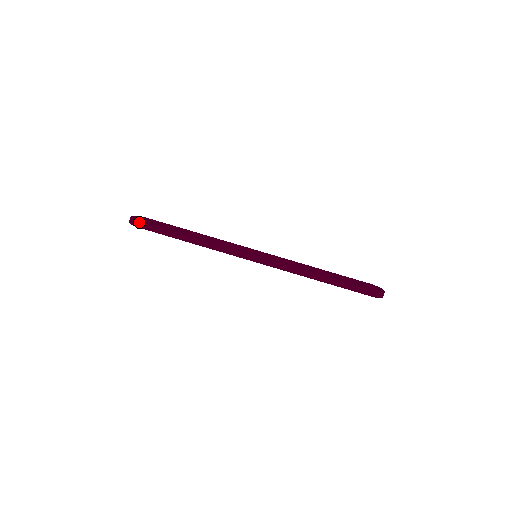
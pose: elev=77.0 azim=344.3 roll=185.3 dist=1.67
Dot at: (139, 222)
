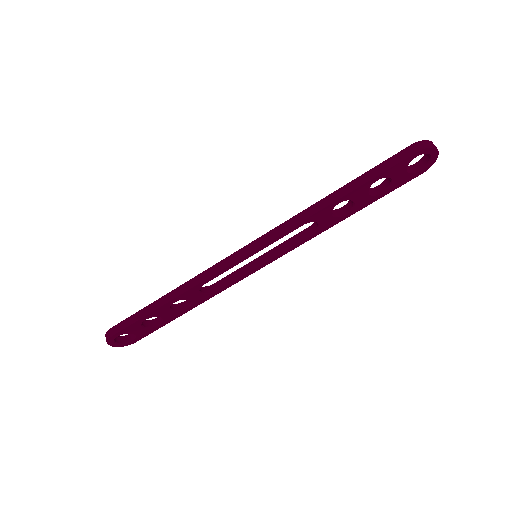
Dot at: (111, 328)
